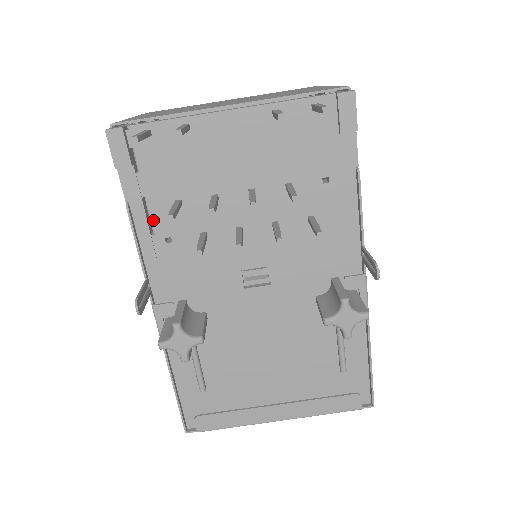
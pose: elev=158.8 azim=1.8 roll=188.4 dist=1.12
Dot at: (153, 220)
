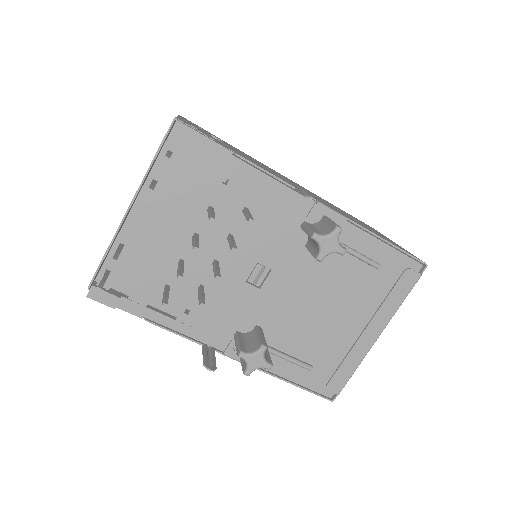
Dot at: (166, 311)
